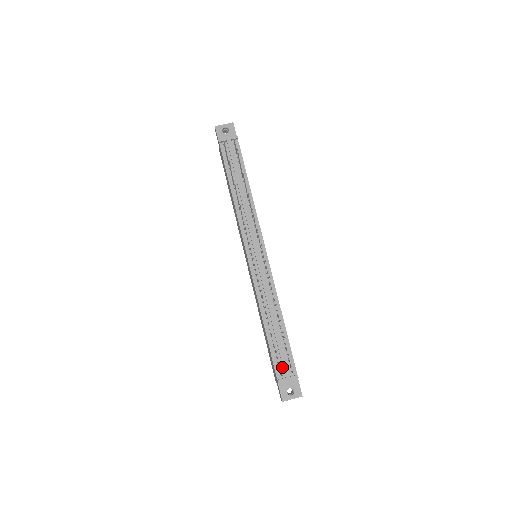
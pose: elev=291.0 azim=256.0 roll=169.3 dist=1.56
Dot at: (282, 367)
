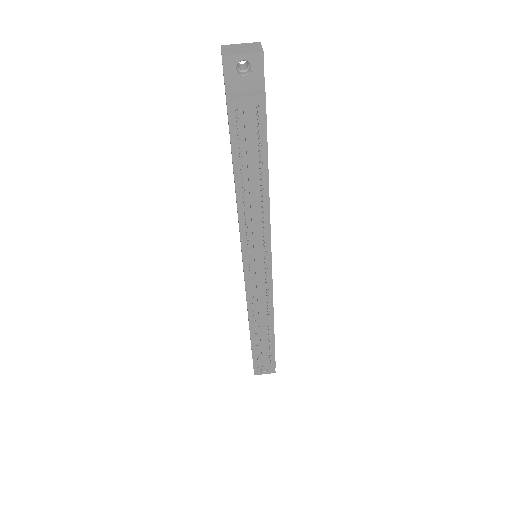
Dot at: (261, 359)
